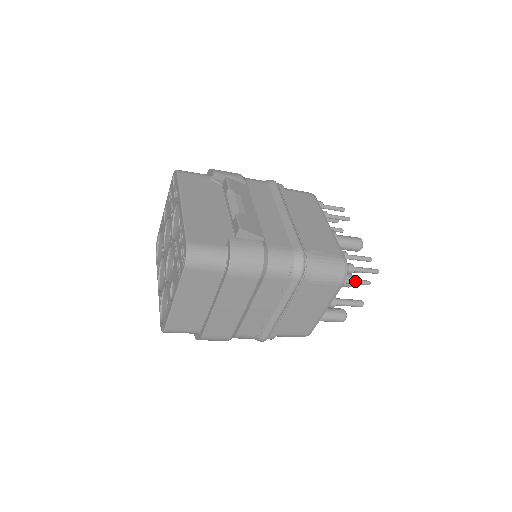
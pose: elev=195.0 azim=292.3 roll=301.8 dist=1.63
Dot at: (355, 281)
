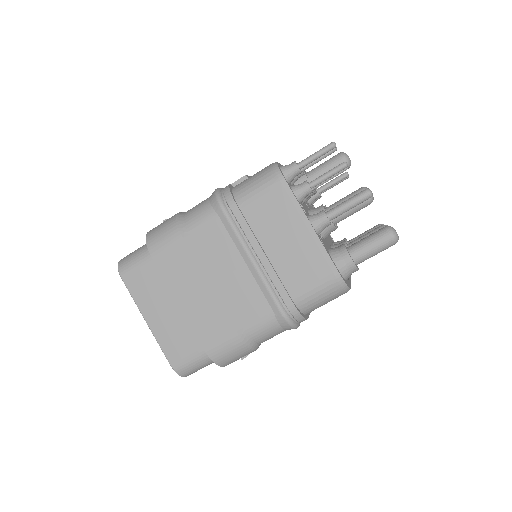
Dot at: (322, 175)
